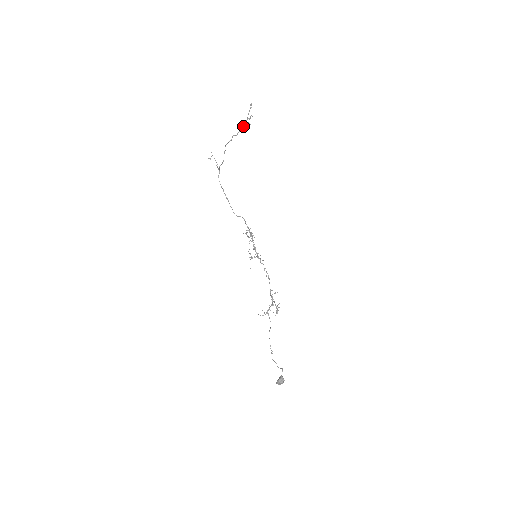
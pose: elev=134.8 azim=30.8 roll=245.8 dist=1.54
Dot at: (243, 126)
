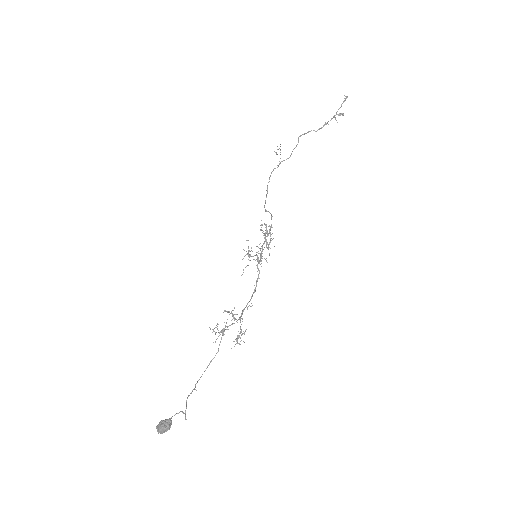
Dot at: occluded
